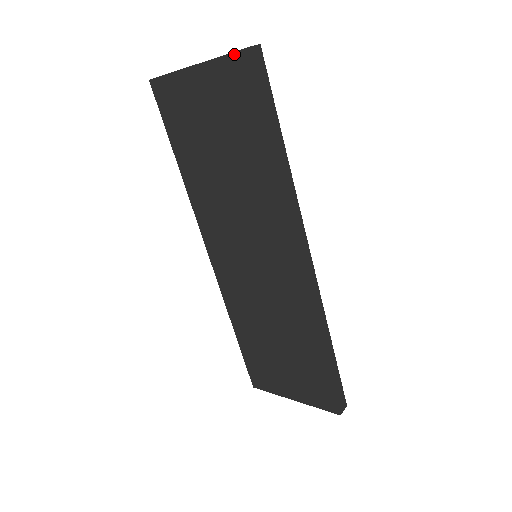
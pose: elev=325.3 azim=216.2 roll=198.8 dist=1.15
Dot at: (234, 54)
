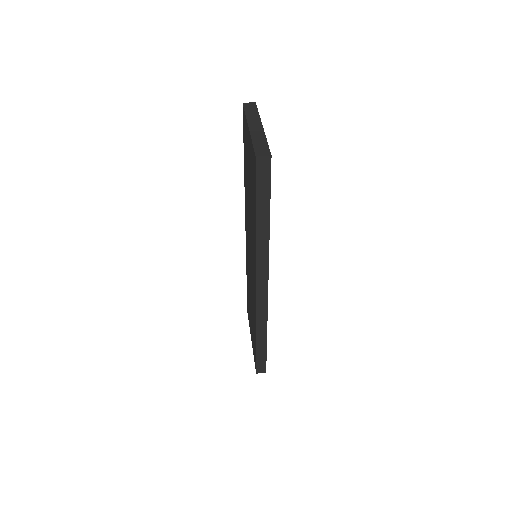
Dot at: (254, 150)
